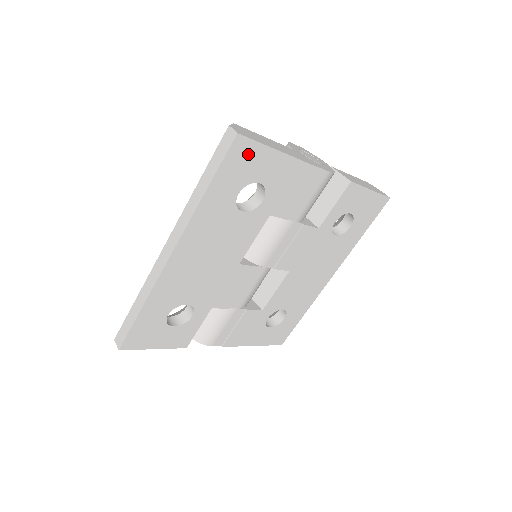
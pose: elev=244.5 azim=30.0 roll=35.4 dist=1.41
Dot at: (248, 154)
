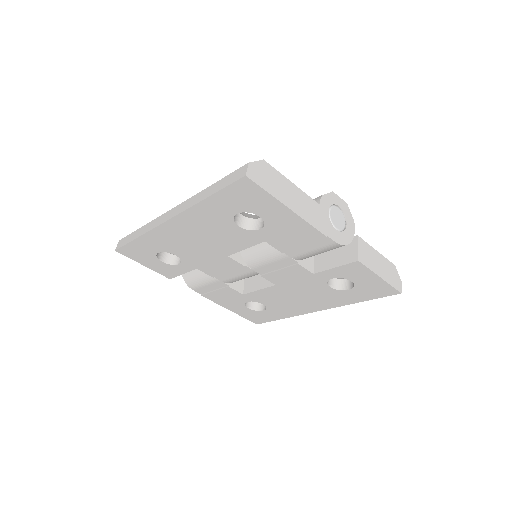
Dot at: (253, 193)
